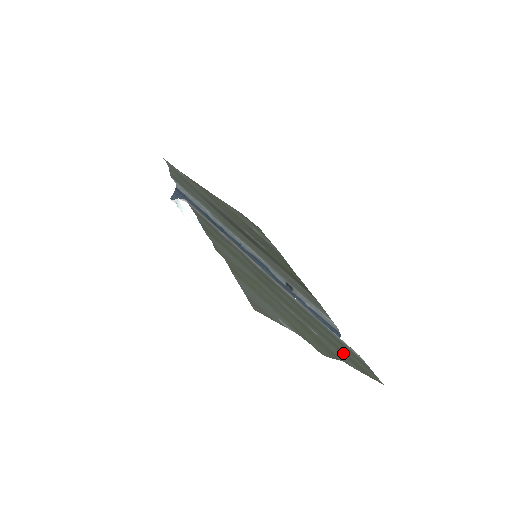
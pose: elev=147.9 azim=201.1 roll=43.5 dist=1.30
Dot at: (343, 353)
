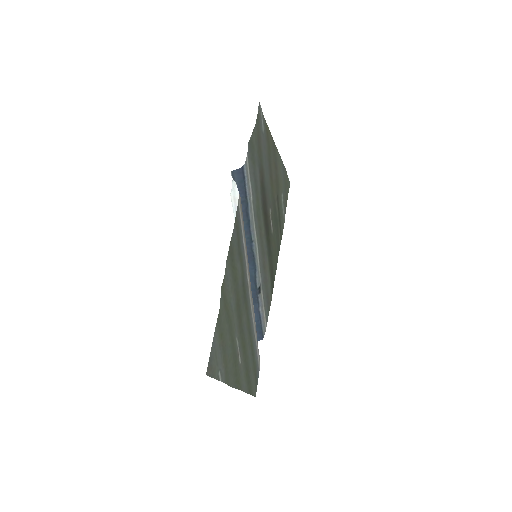
Dot at: (247, 375)
